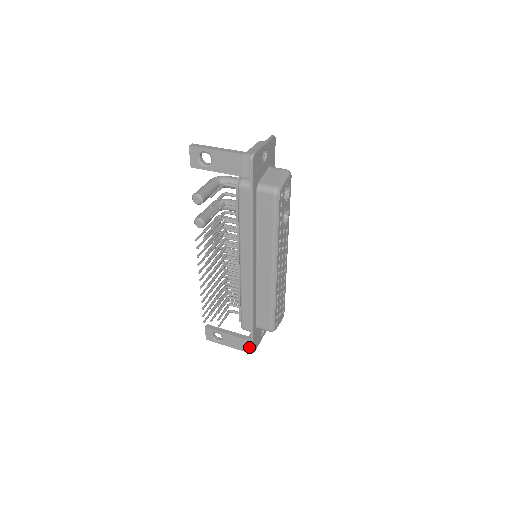
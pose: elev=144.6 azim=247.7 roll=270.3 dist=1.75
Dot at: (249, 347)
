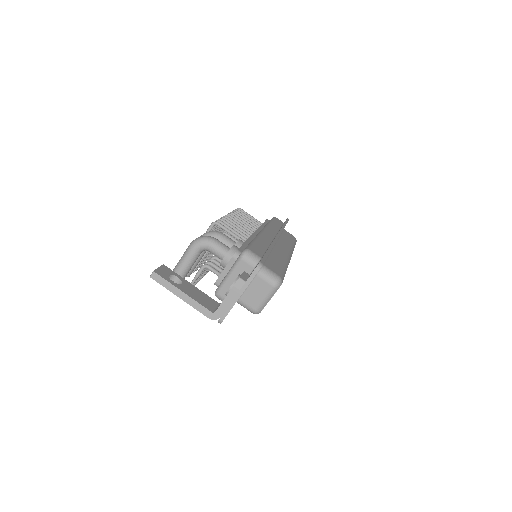
Dot at: occluded
